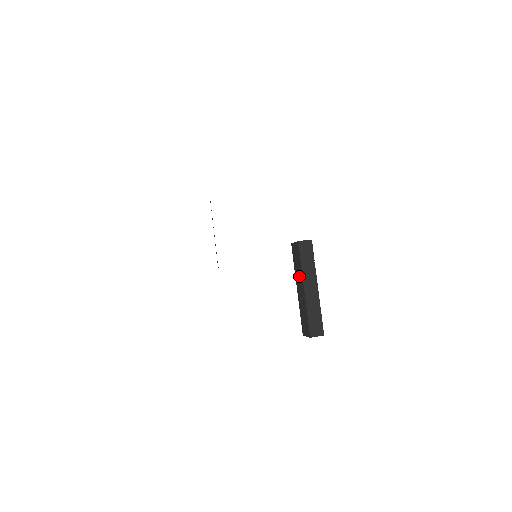
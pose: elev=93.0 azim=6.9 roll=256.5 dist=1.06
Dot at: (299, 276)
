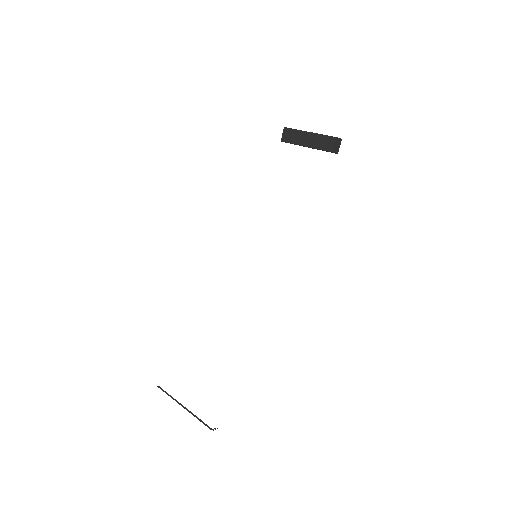
Dot at: (300, 136)
